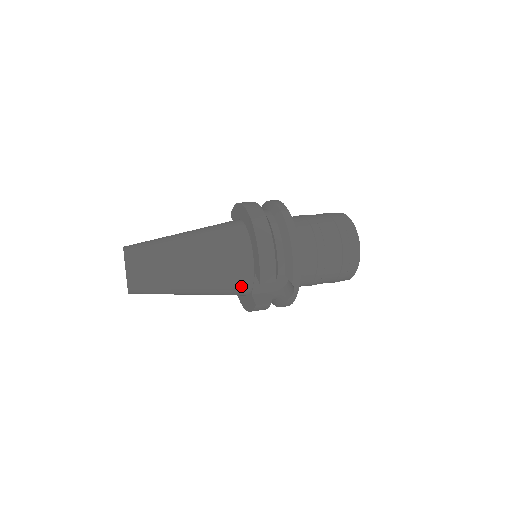
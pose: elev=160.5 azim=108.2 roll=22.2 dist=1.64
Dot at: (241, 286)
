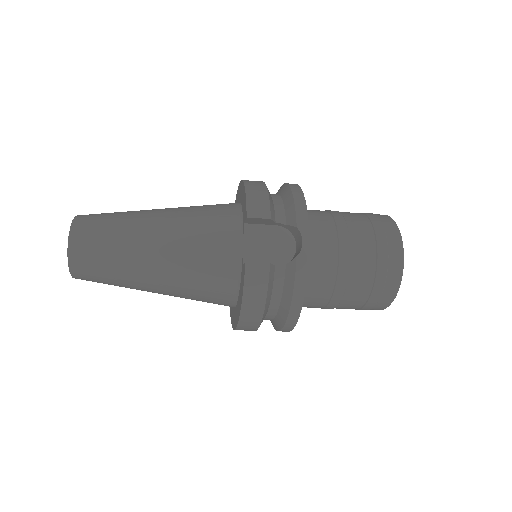
Dot at: (226, 248)
